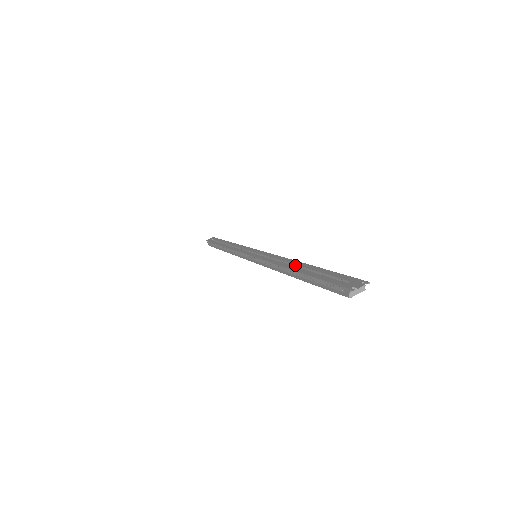
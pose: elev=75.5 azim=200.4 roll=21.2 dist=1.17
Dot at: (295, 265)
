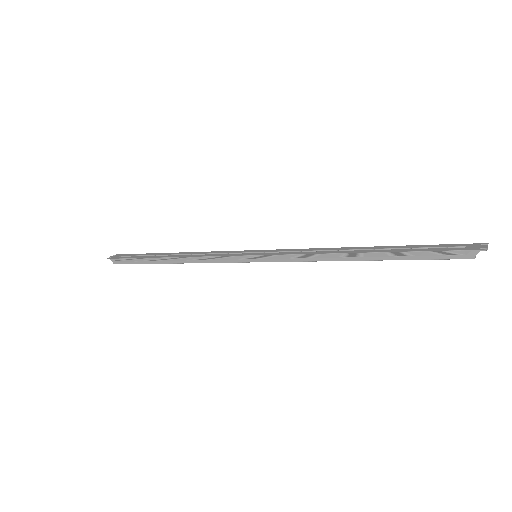
Dot at: (352, 250)
